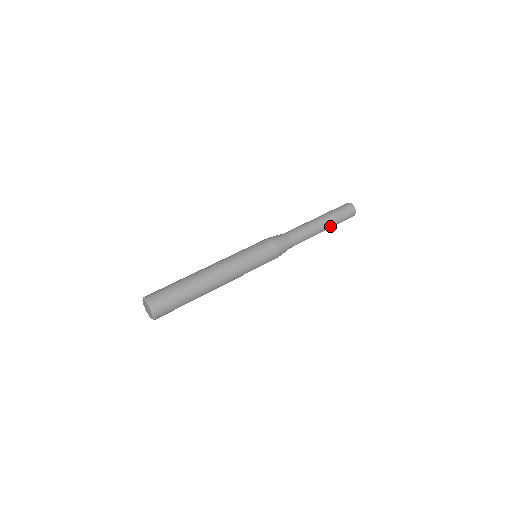
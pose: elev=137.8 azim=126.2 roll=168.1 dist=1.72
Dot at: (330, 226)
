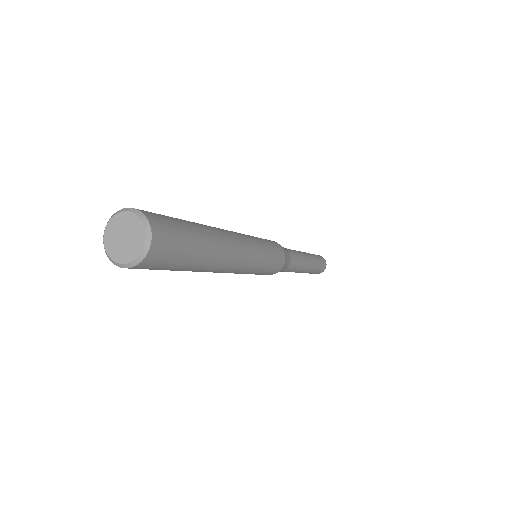
Dot at: (312, 268)
